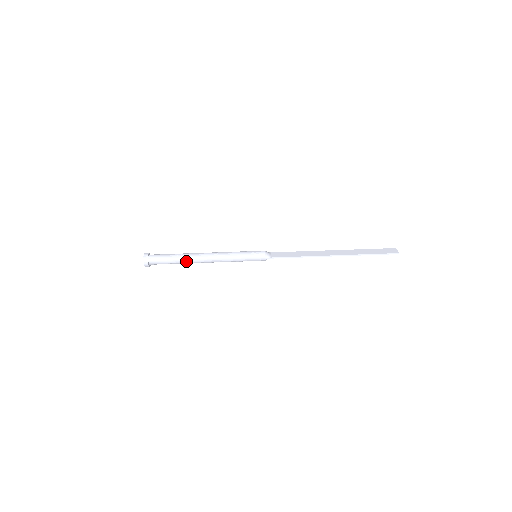
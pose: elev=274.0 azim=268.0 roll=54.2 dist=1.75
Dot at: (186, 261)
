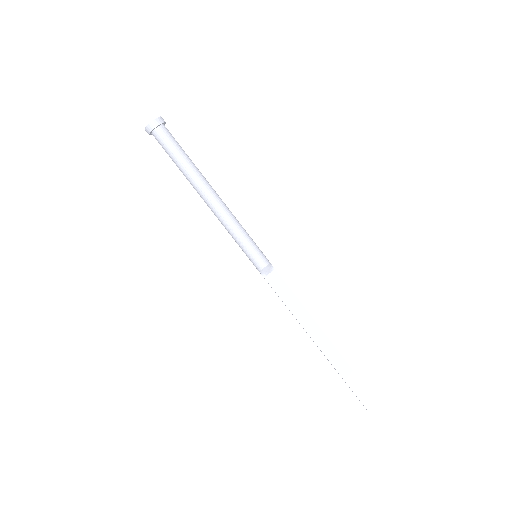
Dot at: (187, 179)
